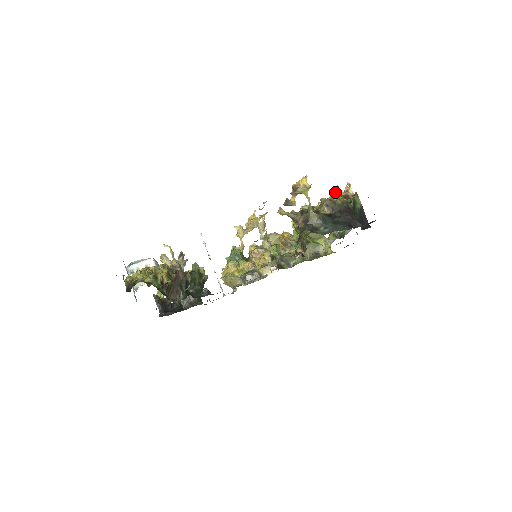
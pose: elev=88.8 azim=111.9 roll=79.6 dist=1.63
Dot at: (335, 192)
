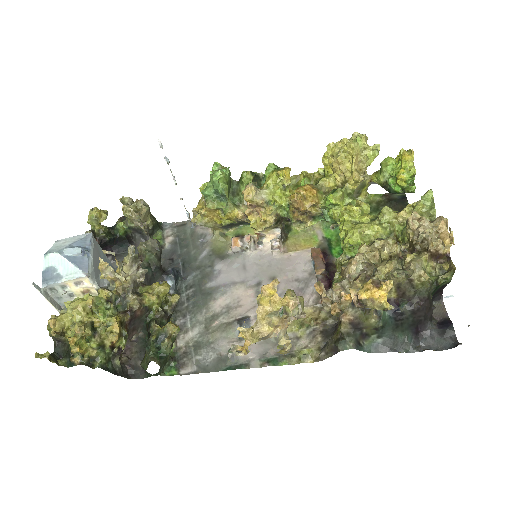
Dot at: (422, 234)
